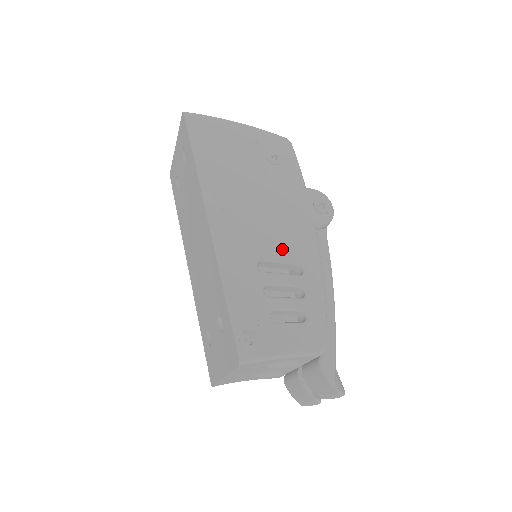
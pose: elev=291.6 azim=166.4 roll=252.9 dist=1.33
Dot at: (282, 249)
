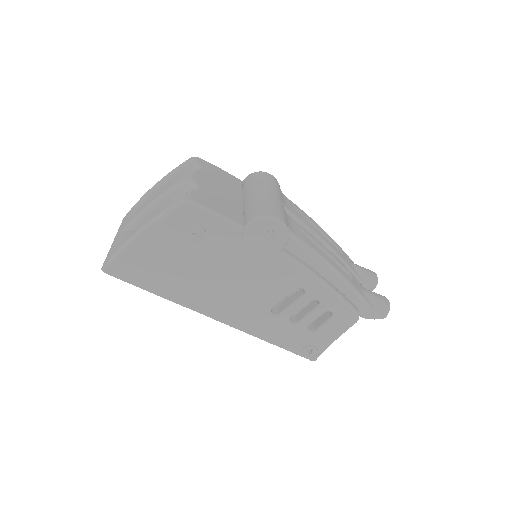
Dot at: (276, 292)
